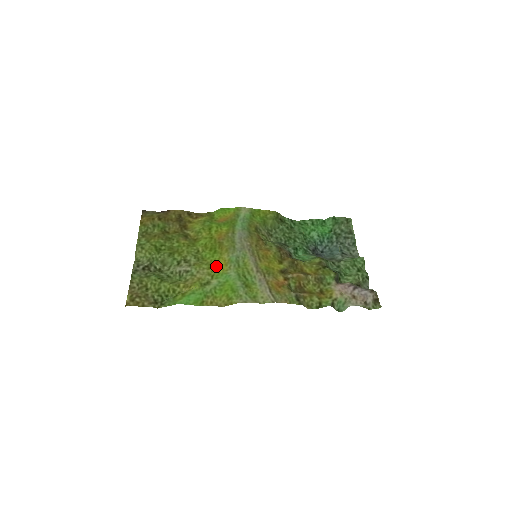
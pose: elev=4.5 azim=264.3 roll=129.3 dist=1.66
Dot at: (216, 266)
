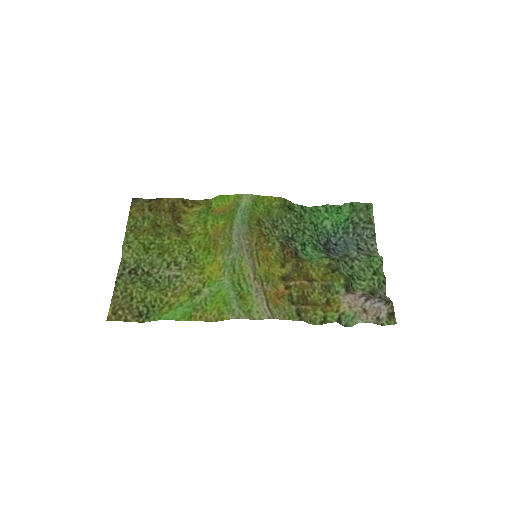
Dot at: (209, 271)
